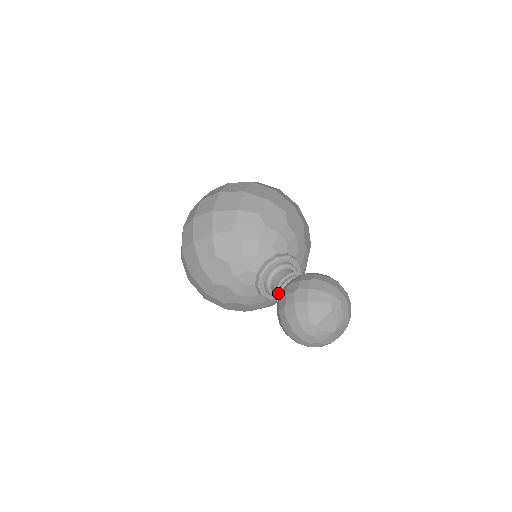
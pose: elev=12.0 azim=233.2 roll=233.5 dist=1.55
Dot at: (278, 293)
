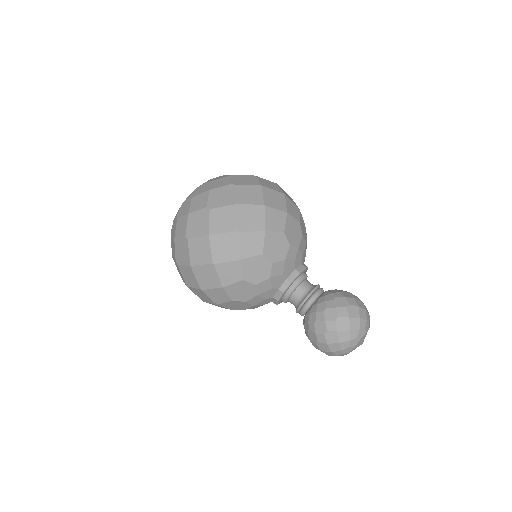
Dot at: (303, 309)
